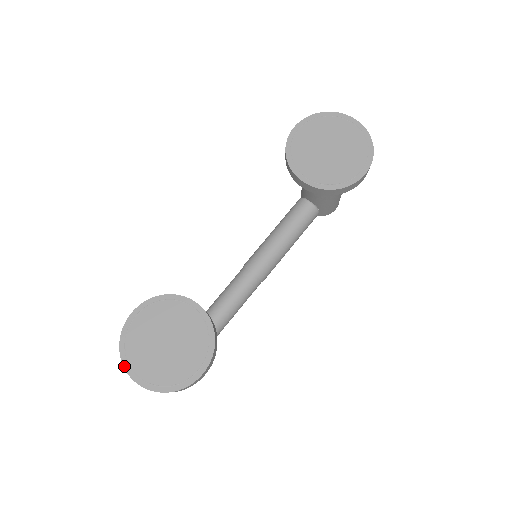
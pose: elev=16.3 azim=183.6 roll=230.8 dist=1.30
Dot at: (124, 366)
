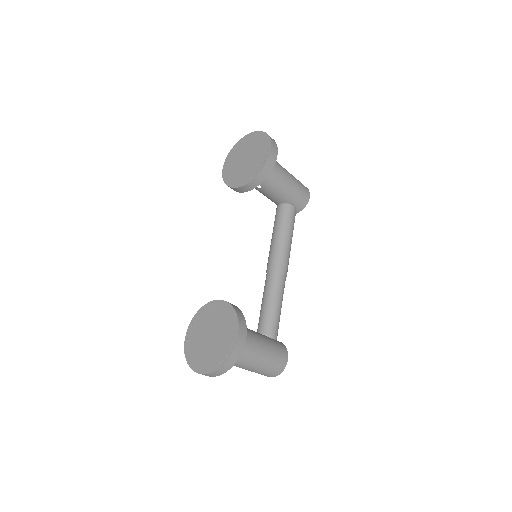
Dot at: (194, 370)
